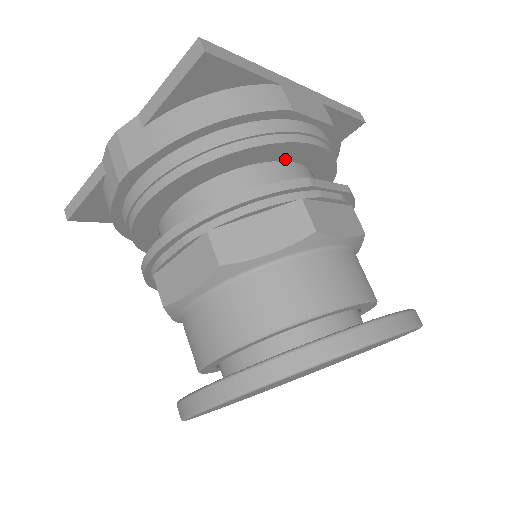
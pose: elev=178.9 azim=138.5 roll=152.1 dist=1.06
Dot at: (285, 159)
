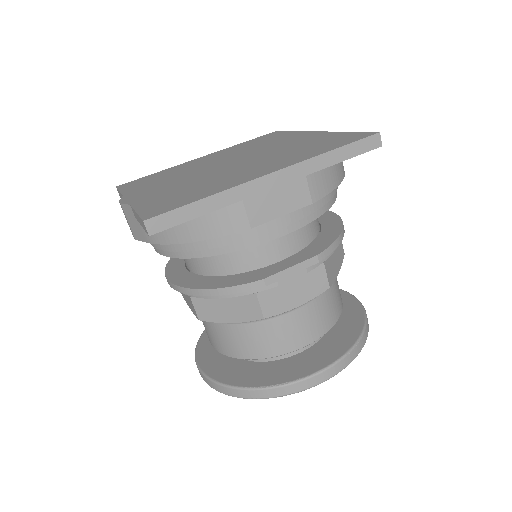
Dot at: occluded
